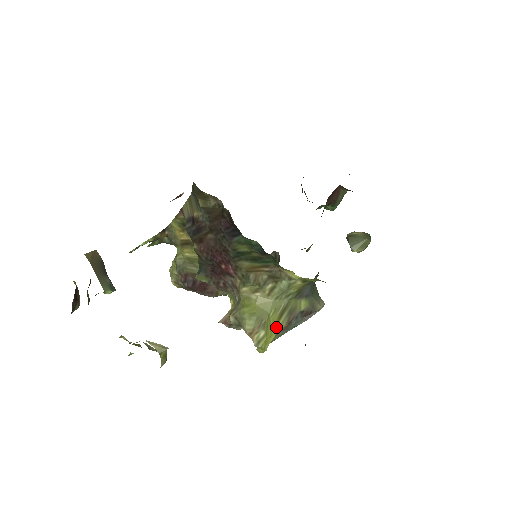
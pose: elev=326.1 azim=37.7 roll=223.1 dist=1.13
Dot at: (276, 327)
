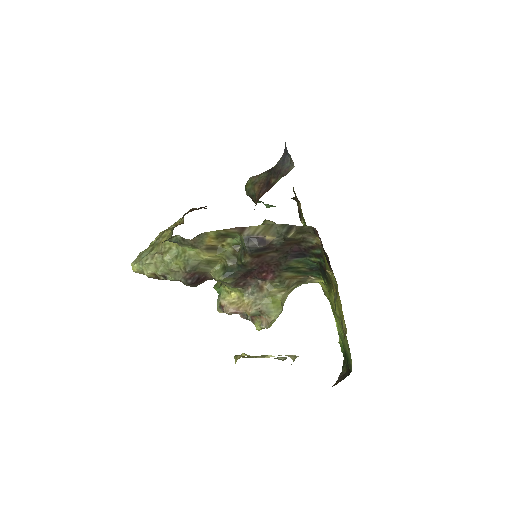
Dot at: occluded
